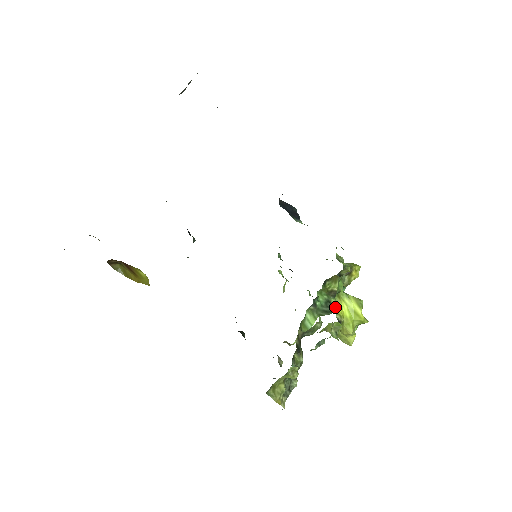
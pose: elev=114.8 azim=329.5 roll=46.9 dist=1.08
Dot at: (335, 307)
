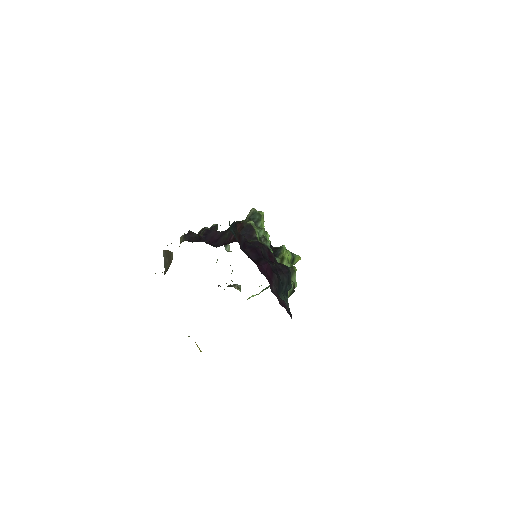
Dot at: occluded
